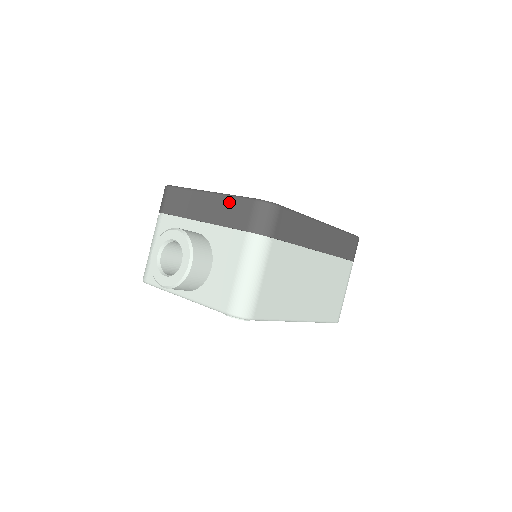
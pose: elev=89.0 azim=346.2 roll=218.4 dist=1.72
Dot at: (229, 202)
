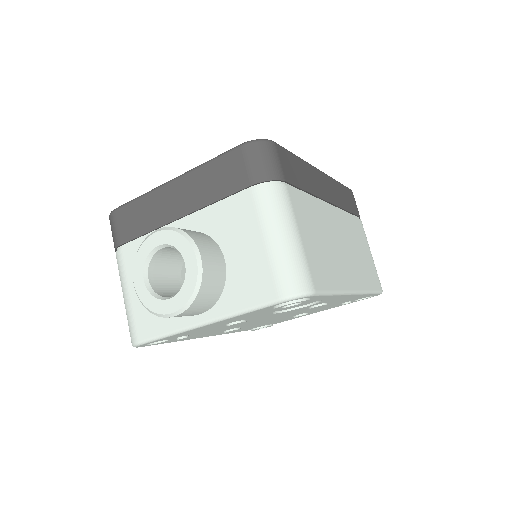
Dot at: (207, 171)
